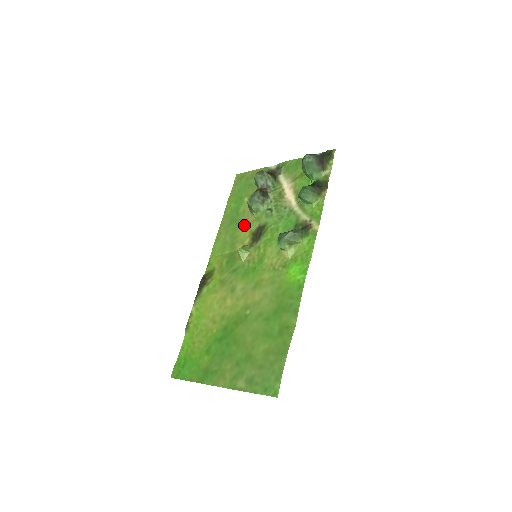
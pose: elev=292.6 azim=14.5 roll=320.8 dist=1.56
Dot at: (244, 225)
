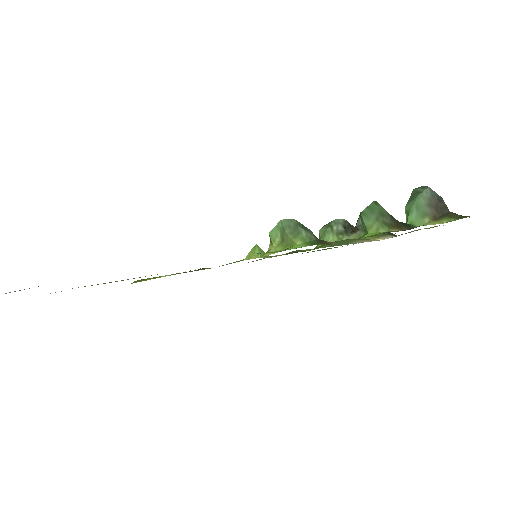
Dot at: occluded
